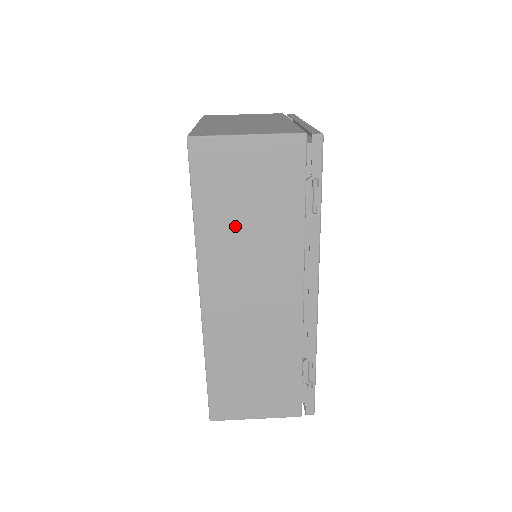
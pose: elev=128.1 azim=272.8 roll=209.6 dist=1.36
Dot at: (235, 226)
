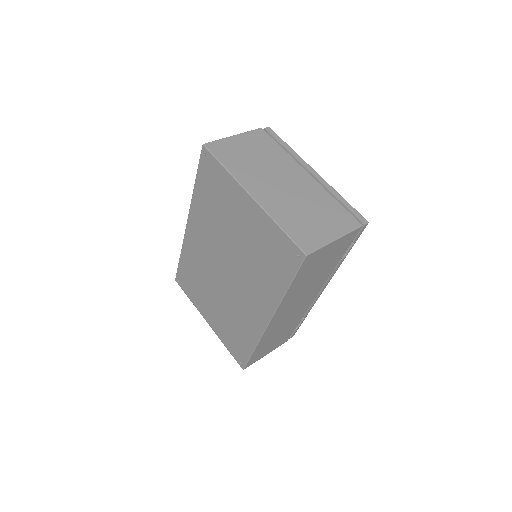
Dot at: (305, 283)
